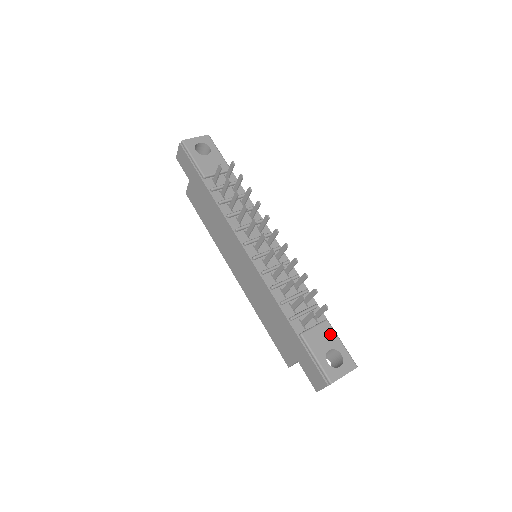
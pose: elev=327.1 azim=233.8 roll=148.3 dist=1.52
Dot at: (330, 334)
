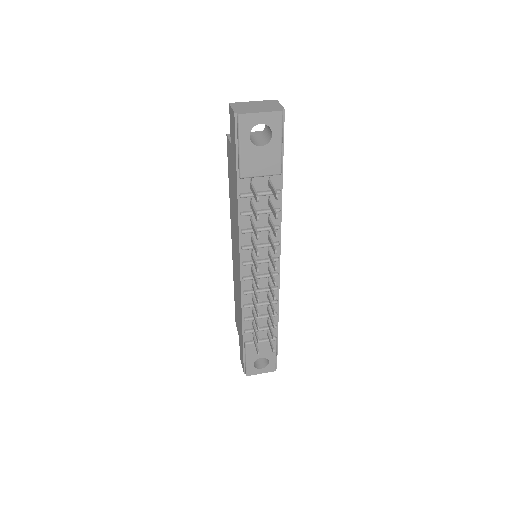
Dot at: (271, 349)
